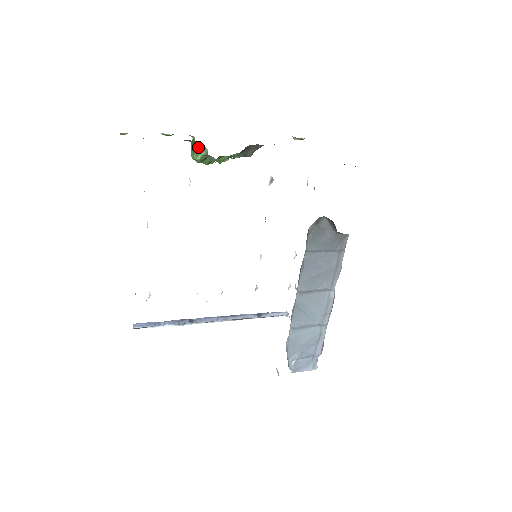
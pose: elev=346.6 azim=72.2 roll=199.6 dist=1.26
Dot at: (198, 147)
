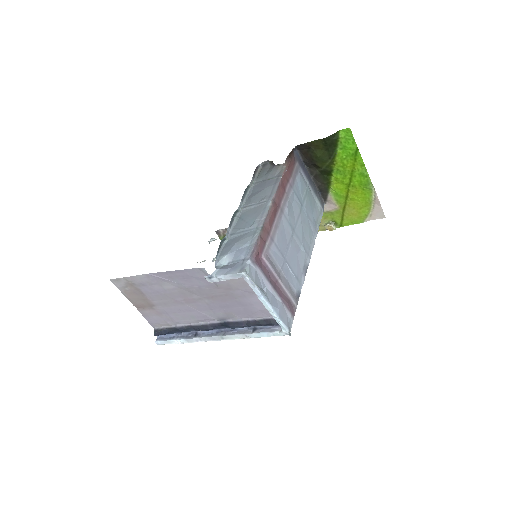
Dot at: occluded
